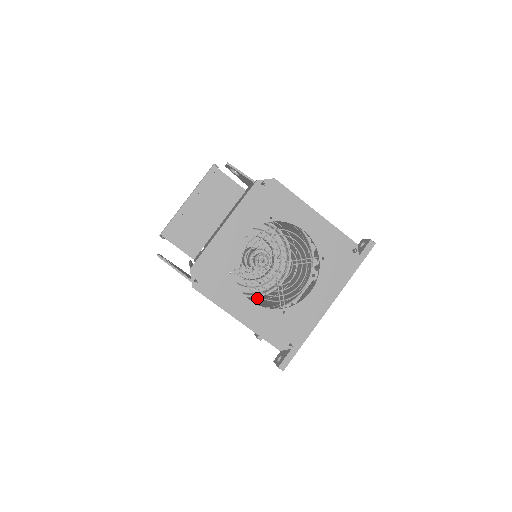
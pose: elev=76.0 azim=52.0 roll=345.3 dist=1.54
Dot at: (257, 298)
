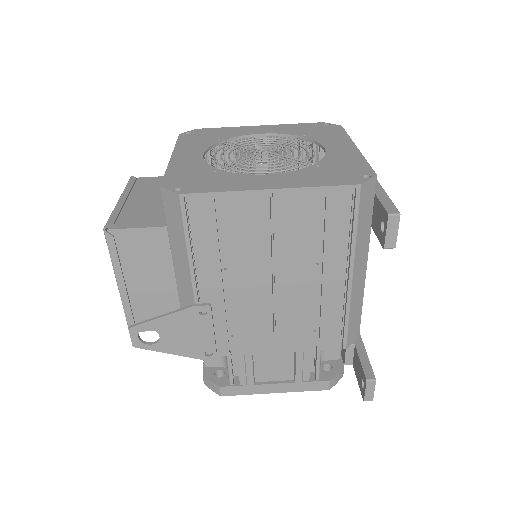
Dot at: occluded
